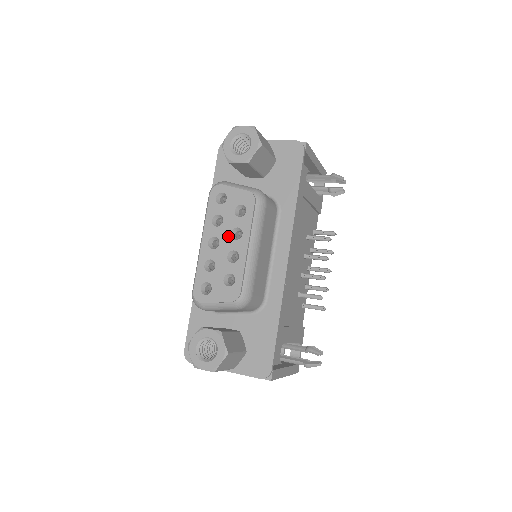
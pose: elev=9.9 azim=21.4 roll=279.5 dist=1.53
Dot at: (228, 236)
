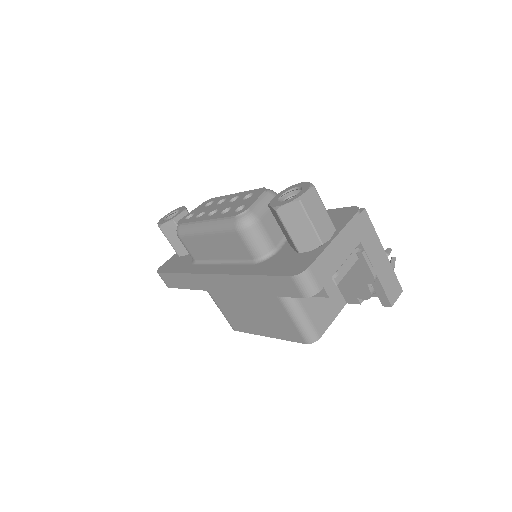
Dot at: (217, 206)
